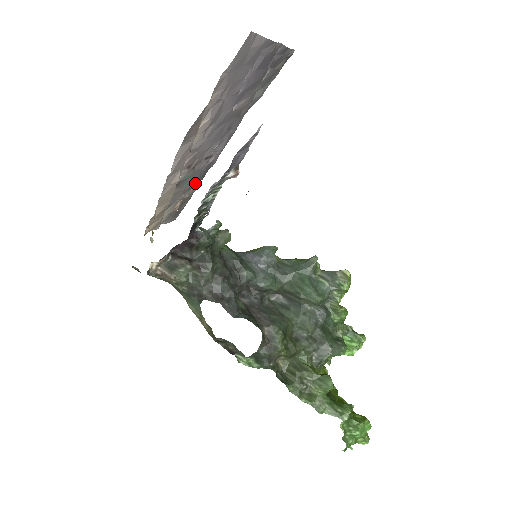
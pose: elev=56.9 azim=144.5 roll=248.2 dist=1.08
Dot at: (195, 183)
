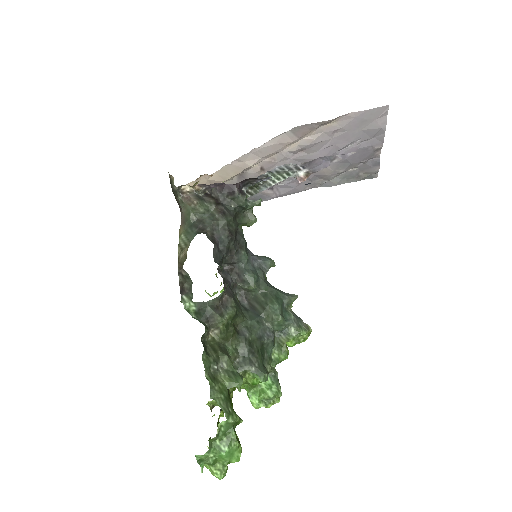
Dot at: occluded
